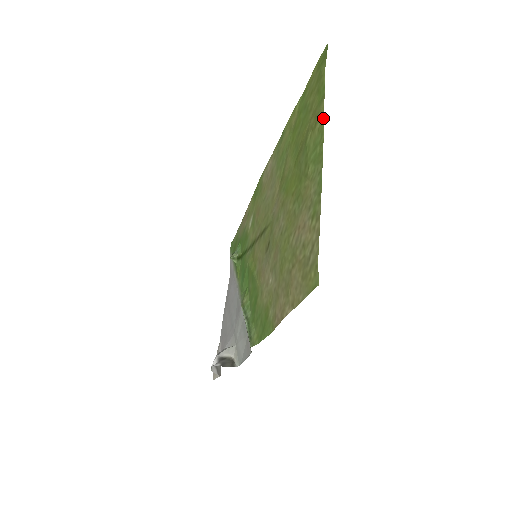
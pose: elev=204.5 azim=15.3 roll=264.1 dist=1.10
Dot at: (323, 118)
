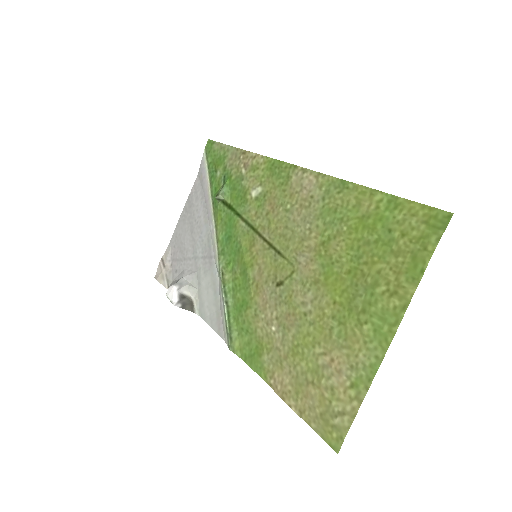
Dot at: (406, 309)
